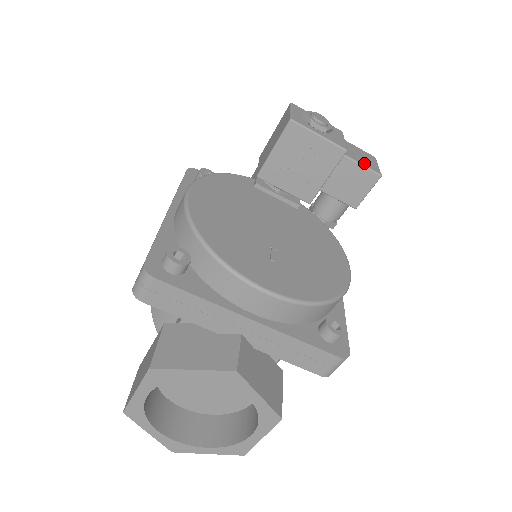
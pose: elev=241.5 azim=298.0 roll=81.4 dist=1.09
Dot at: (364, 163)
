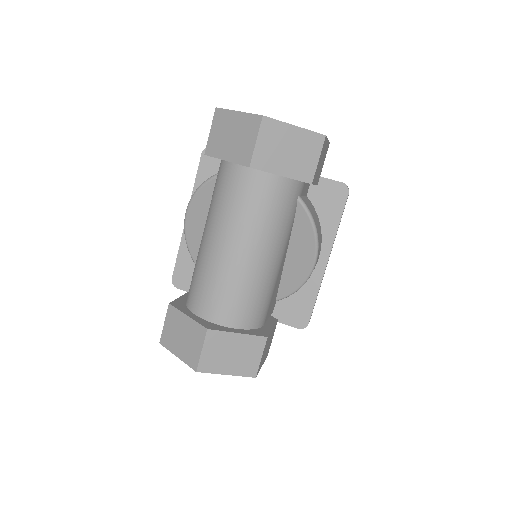
Dot at: occluded
